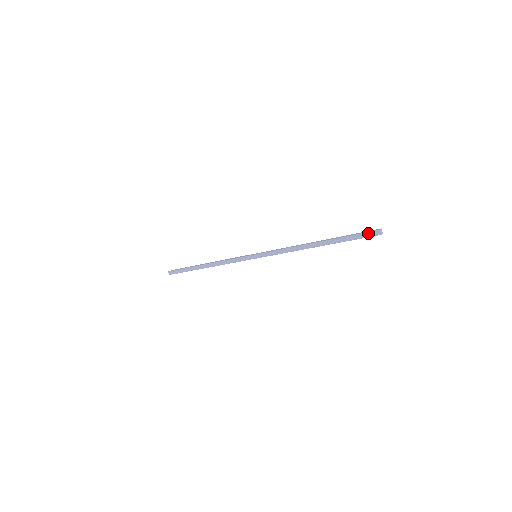
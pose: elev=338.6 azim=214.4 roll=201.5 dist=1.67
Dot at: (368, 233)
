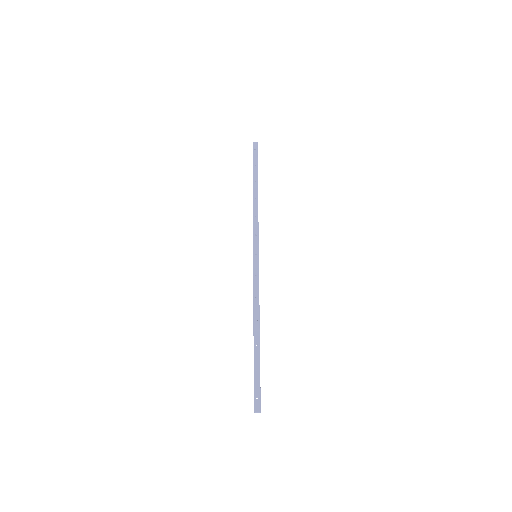
Dot at: (254, 398)
